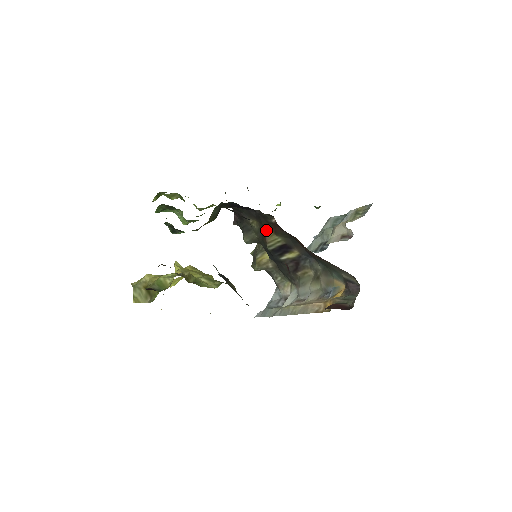
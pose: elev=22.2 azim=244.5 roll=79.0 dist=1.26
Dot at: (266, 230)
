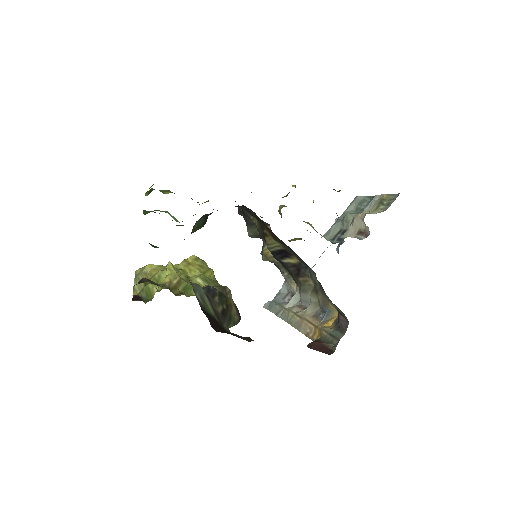
Dot at: (265, 232)
